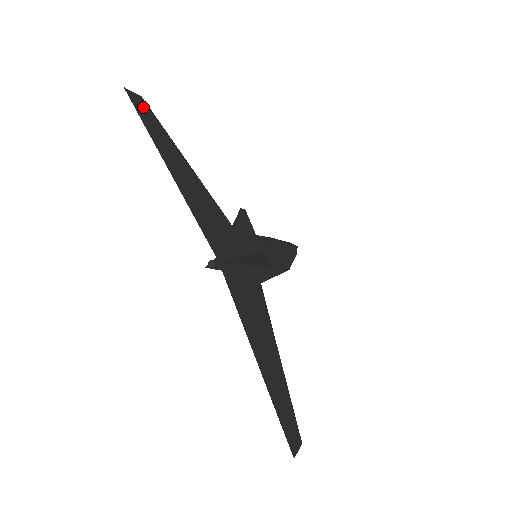
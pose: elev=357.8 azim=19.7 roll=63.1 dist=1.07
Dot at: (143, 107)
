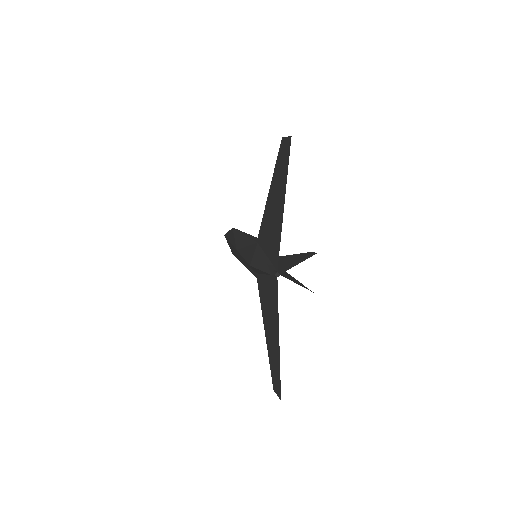
Dot at: (284, 148)
